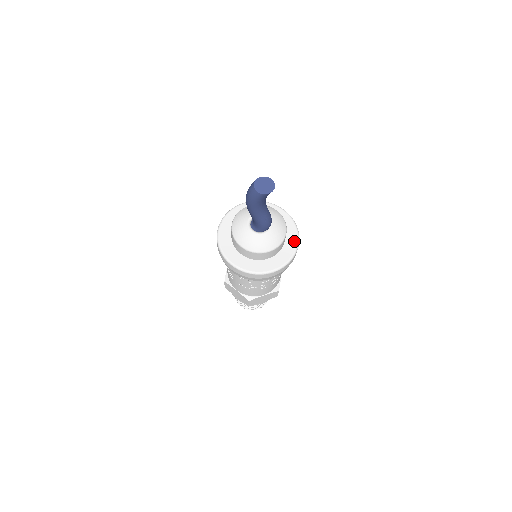
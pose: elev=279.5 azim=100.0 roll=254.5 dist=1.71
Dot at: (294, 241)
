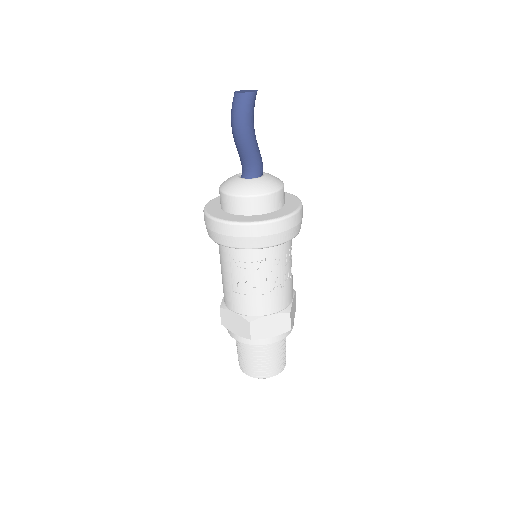
Dot at: occluded
